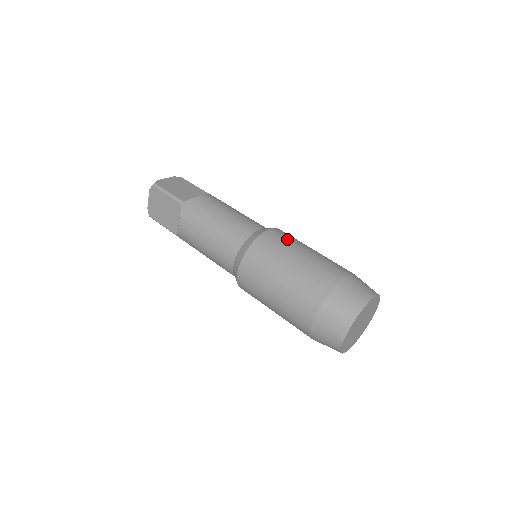
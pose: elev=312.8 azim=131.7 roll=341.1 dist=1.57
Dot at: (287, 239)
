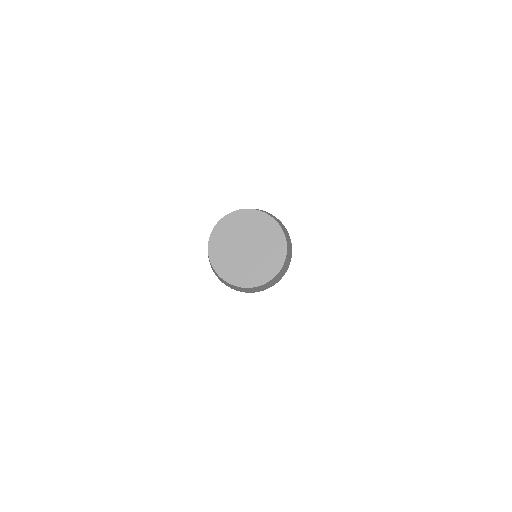
Dot at: occluded
